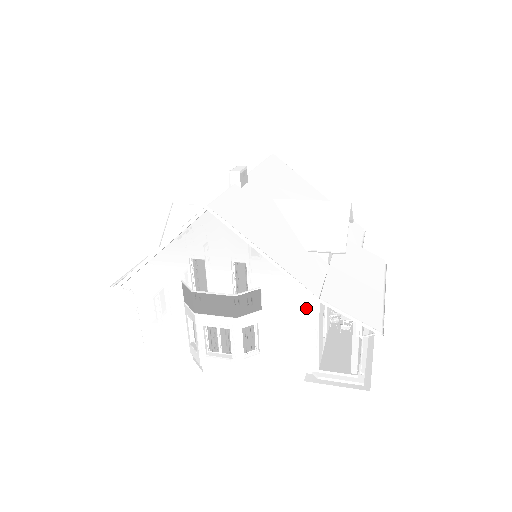
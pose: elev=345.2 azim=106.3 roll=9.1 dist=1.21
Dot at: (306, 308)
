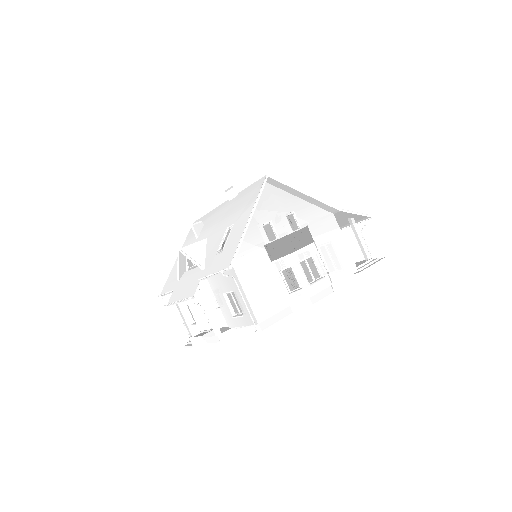
Dot at: (332, 227)
